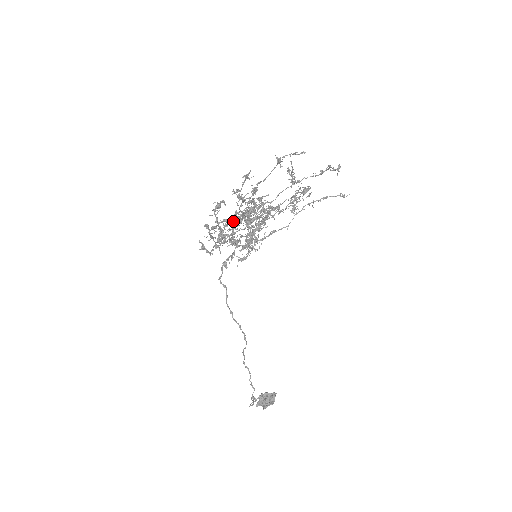
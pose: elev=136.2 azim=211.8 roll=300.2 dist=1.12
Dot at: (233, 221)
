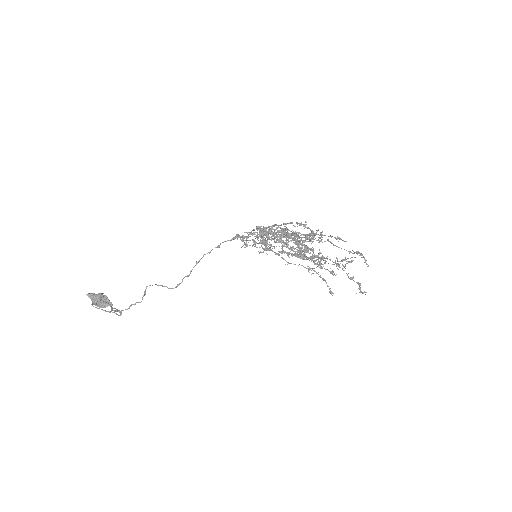
Dot at: occluded
